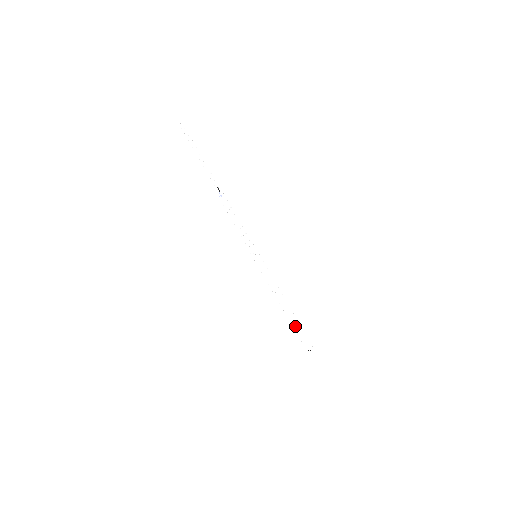
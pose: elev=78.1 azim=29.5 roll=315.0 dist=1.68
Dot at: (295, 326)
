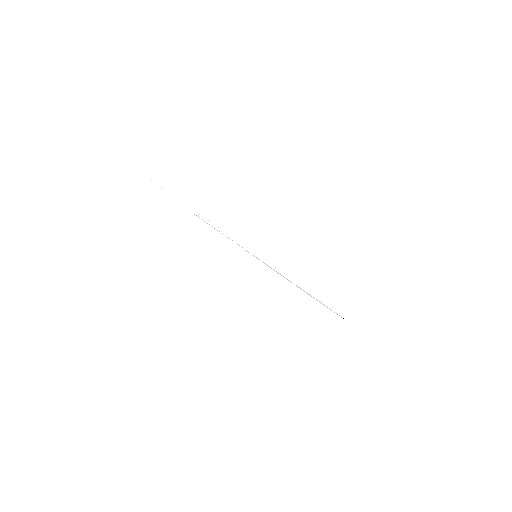
Dot at: (320, 302)
